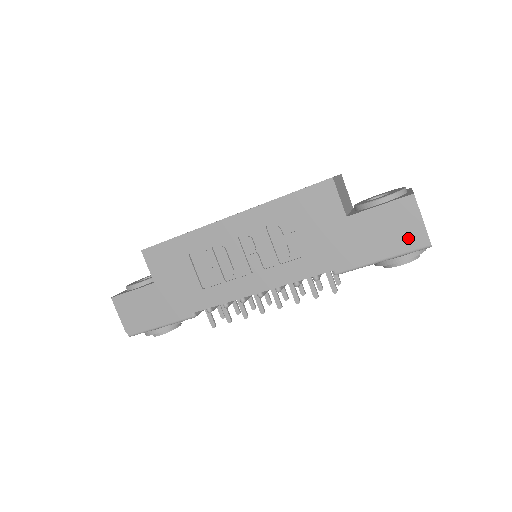
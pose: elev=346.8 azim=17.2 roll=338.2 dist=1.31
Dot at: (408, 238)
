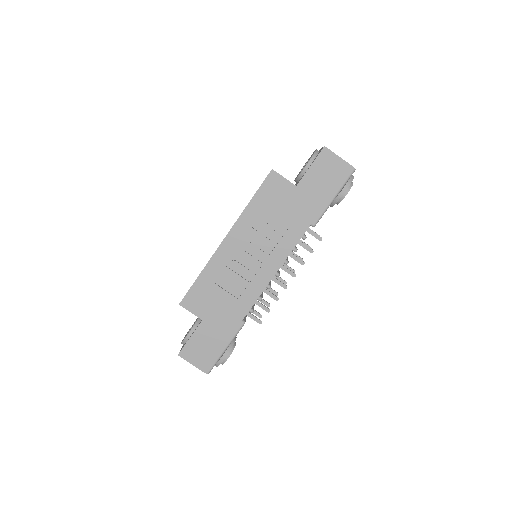
Dot at: (340, 173)
